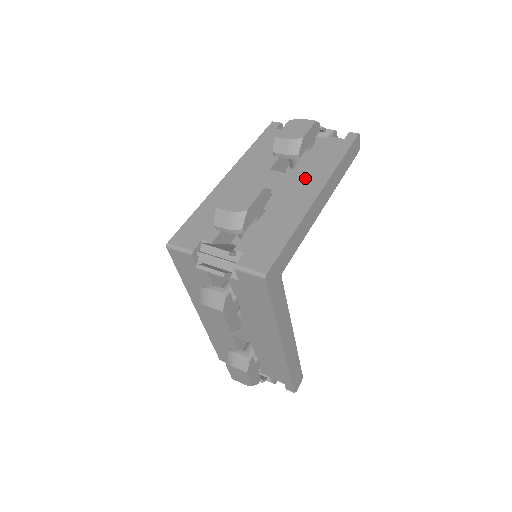
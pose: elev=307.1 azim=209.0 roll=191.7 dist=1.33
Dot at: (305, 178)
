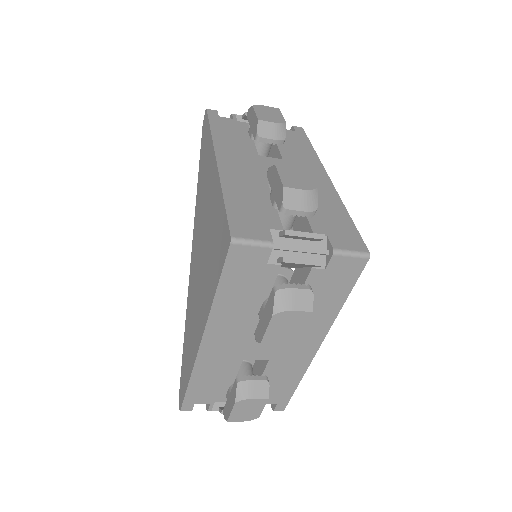
Dot at: (302, 164)
